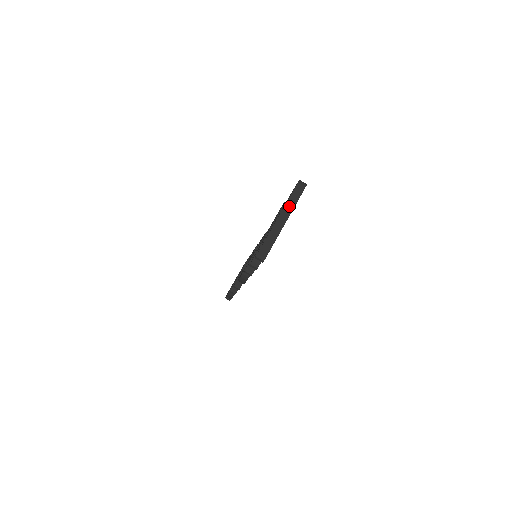
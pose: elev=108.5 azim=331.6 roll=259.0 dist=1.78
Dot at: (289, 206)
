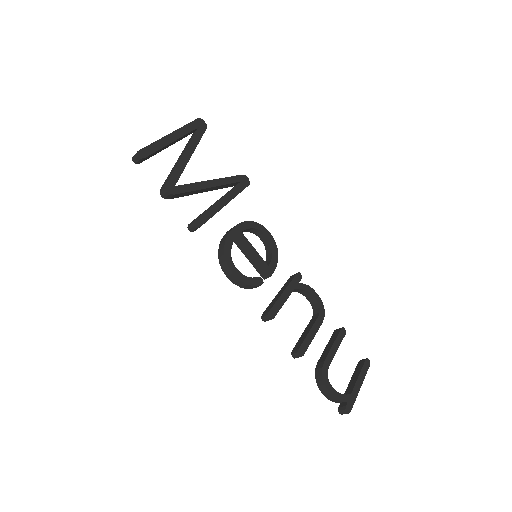
Dot at: occluded
